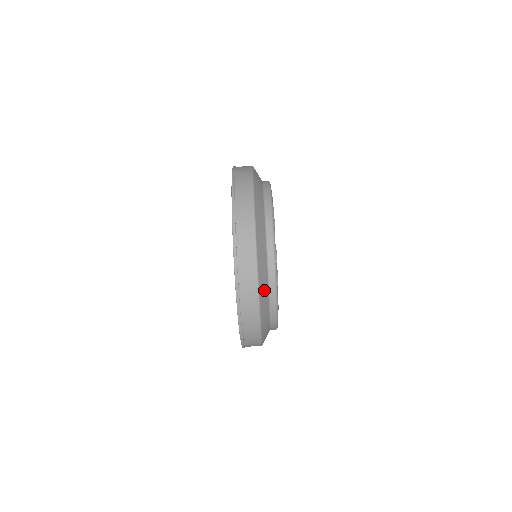
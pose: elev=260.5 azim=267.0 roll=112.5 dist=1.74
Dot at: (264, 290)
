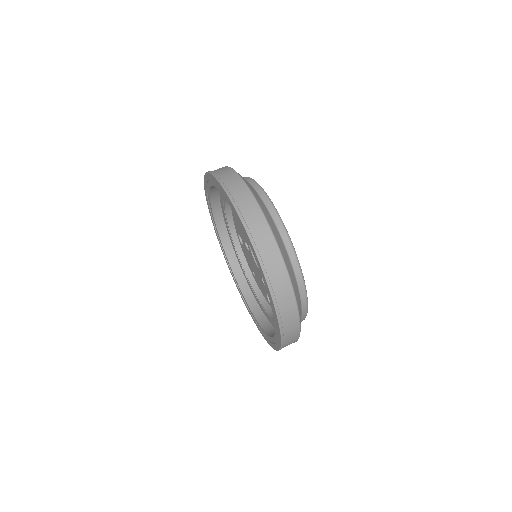
Dot at: (290, 271)
